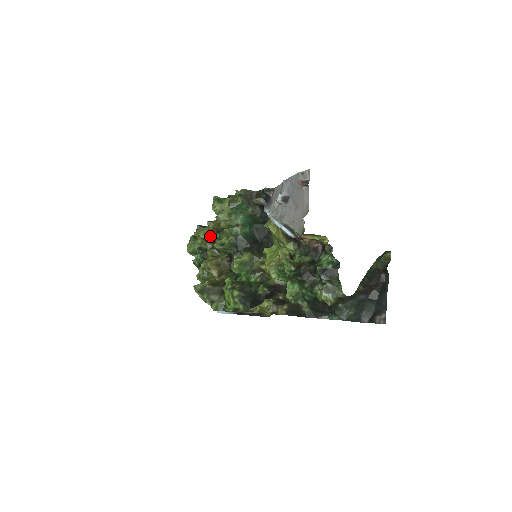
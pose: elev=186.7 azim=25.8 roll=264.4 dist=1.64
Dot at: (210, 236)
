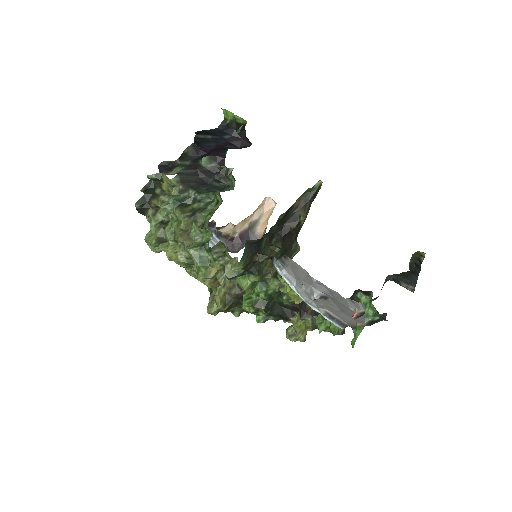
Dot at: occluded
